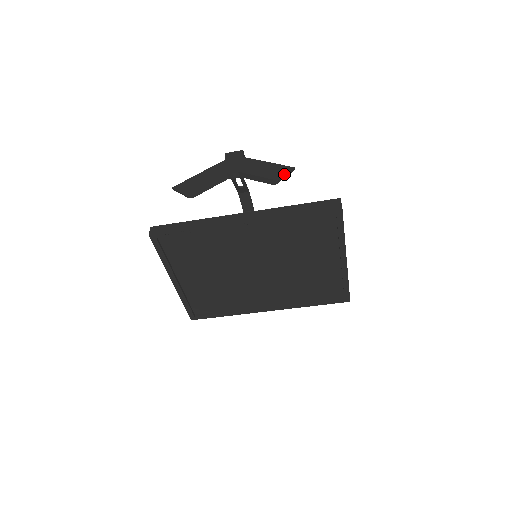
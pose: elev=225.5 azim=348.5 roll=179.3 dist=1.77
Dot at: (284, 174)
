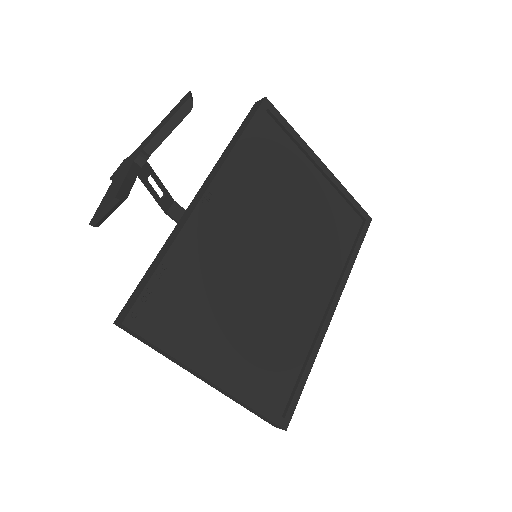
Dot at: (188, 95)
